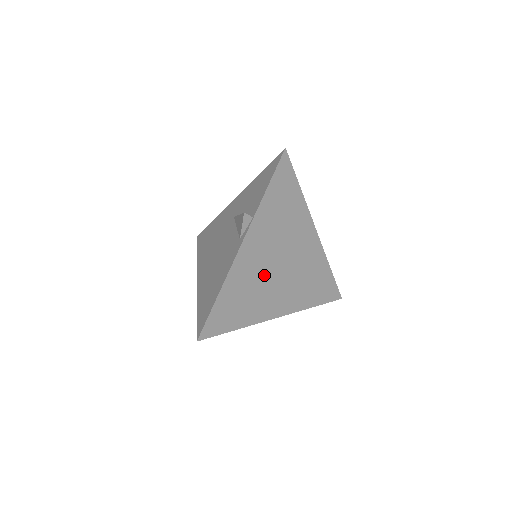
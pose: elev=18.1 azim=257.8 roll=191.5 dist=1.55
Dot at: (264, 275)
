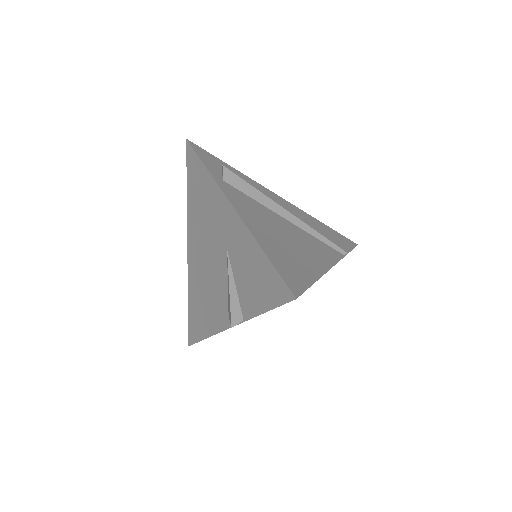
Dot at: occluded
